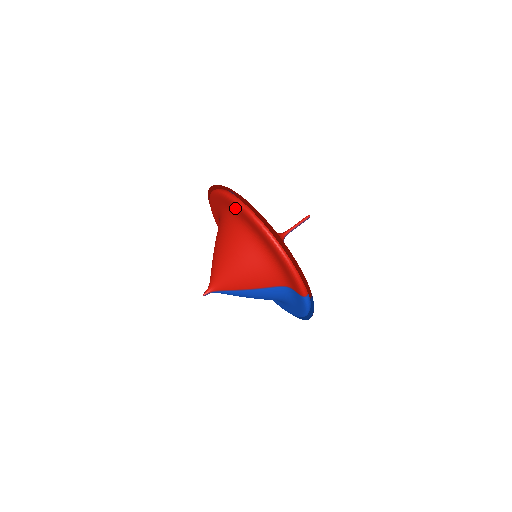
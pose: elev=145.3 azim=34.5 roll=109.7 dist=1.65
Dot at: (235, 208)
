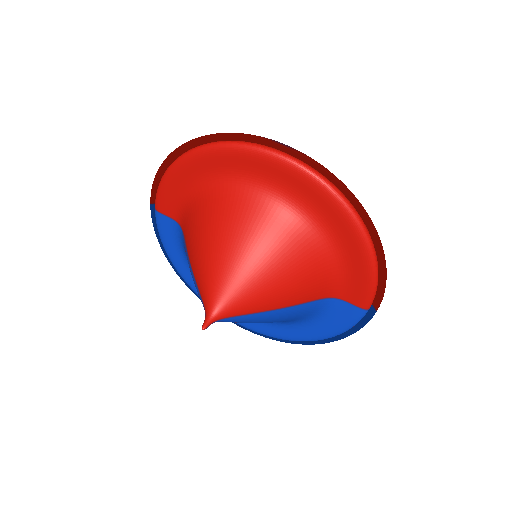
Dot at: (281, 172)
